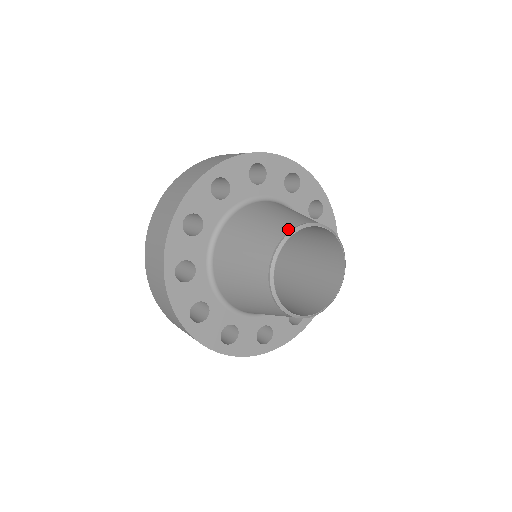
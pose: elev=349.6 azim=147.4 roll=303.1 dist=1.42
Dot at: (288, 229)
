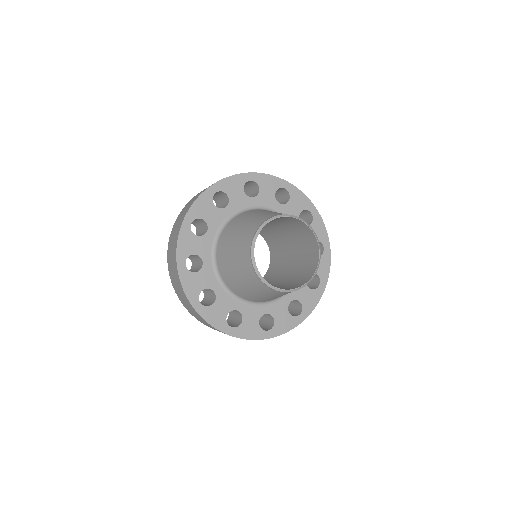
Dot at: (283, 214)
